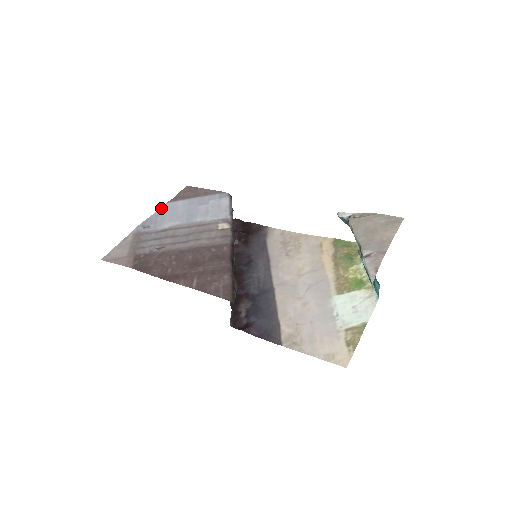
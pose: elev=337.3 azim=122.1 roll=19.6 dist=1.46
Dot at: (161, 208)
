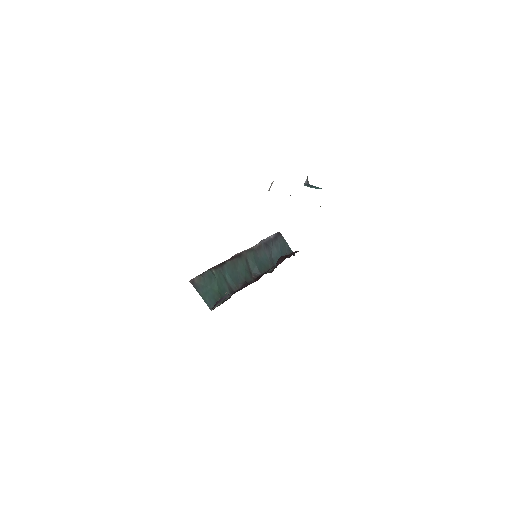
Dot at: occluded
